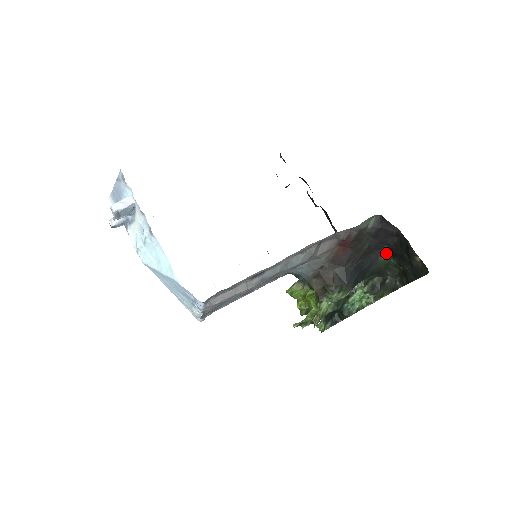
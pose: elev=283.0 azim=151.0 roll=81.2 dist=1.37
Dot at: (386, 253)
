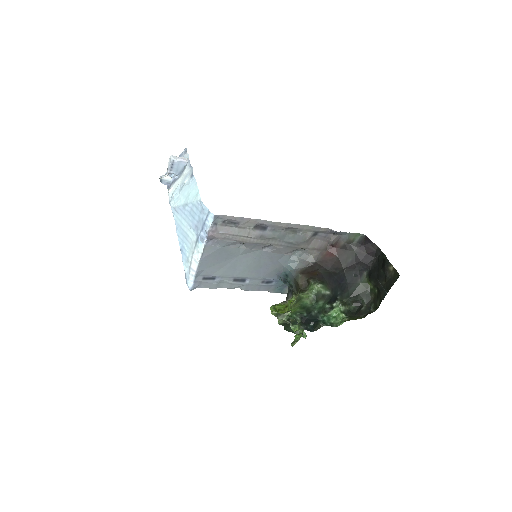
Dot at: (365, 278)
